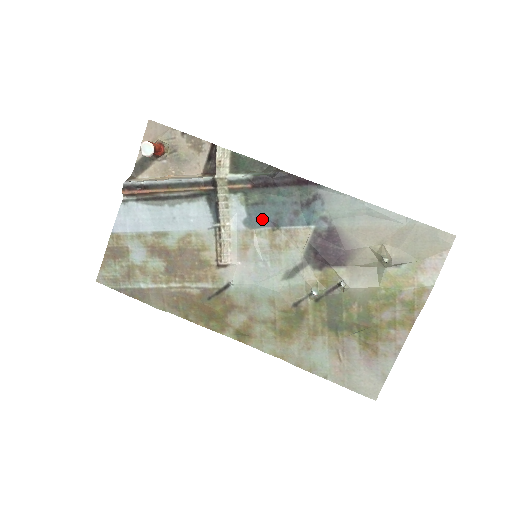
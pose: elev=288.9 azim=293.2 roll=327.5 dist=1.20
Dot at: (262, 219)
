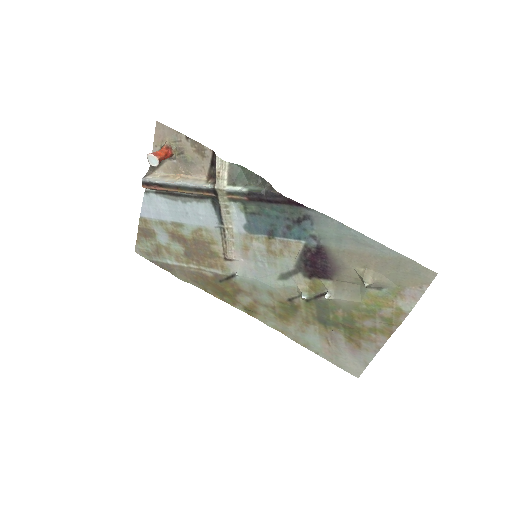
Dot at: (259, 227)
